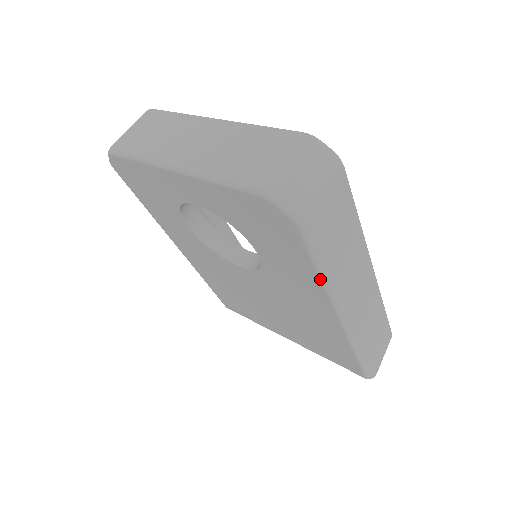
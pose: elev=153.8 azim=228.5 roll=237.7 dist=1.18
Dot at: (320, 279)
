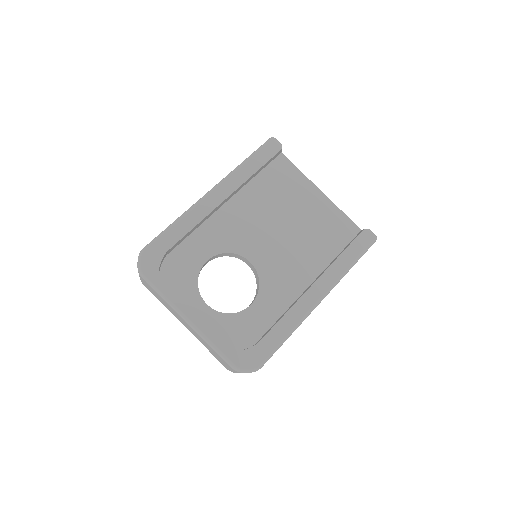
Dot at: occluded
